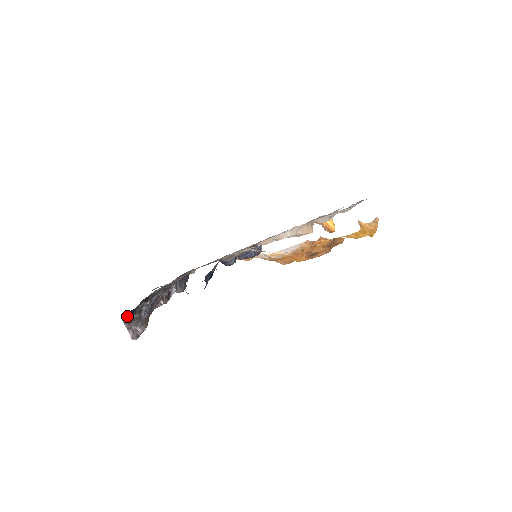
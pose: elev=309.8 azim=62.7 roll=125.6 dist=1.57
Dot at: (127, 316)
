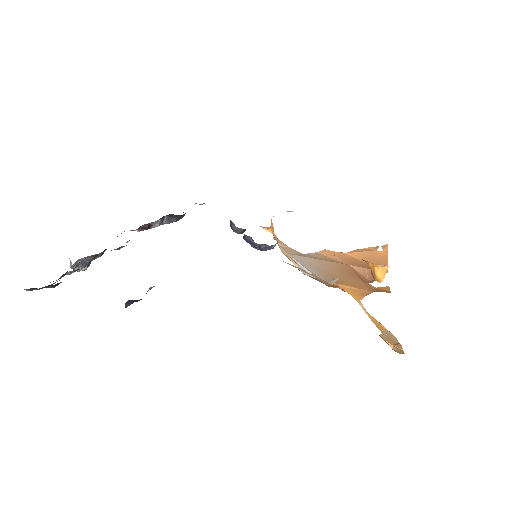
Dot at: (29, 289)
